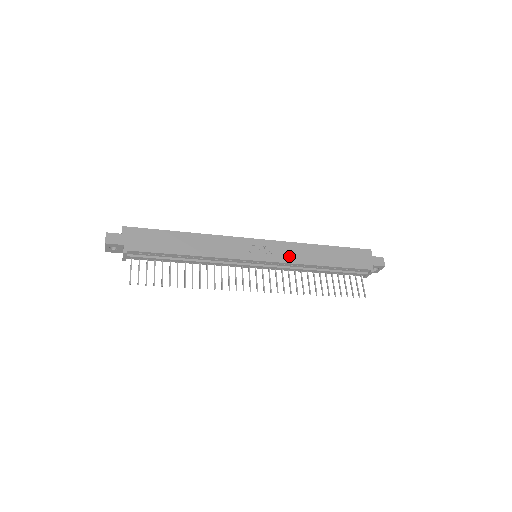
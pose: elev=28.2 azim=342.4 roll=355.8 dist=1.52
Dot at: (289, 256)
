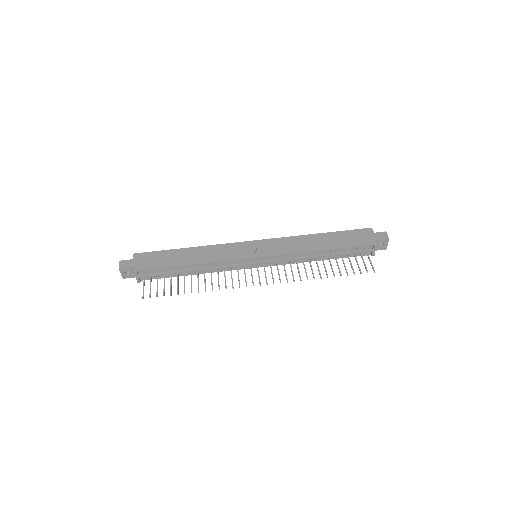
Dot at: (286, 248)
